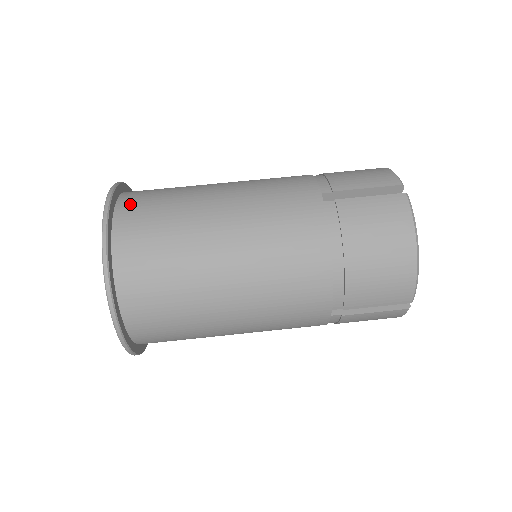
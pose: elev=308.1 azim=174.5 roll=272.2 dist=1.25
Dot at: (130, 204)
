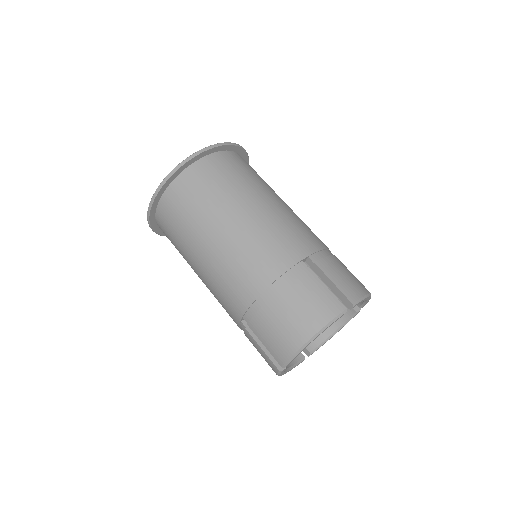
Dot at: (225, 158)
